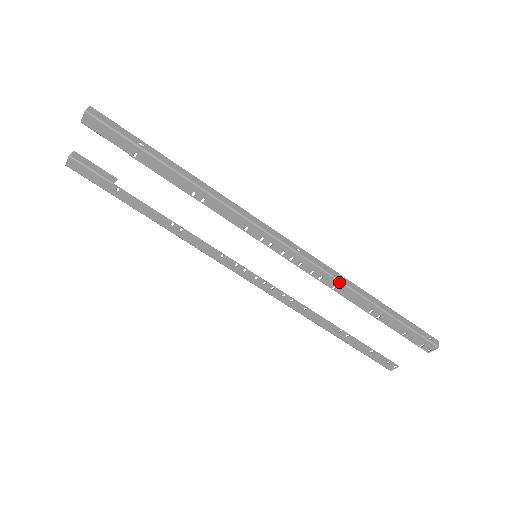
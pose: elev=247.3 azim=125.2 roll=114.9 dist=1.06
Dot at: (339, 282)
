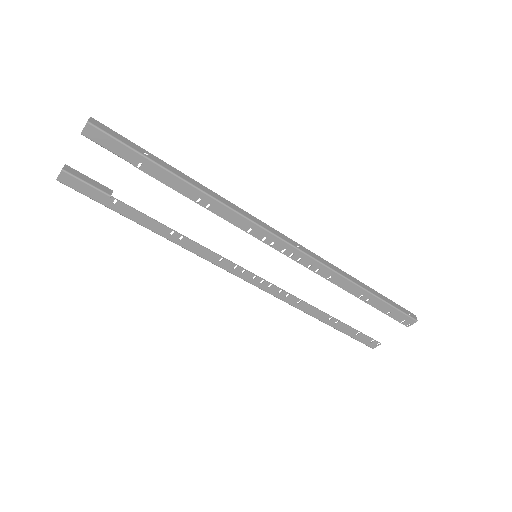
Dot at: (334, 272)
